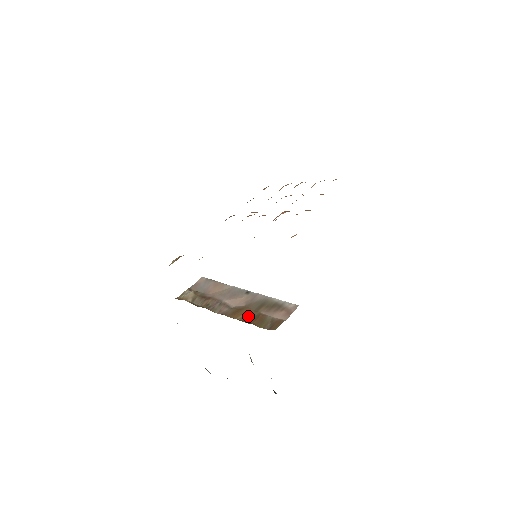
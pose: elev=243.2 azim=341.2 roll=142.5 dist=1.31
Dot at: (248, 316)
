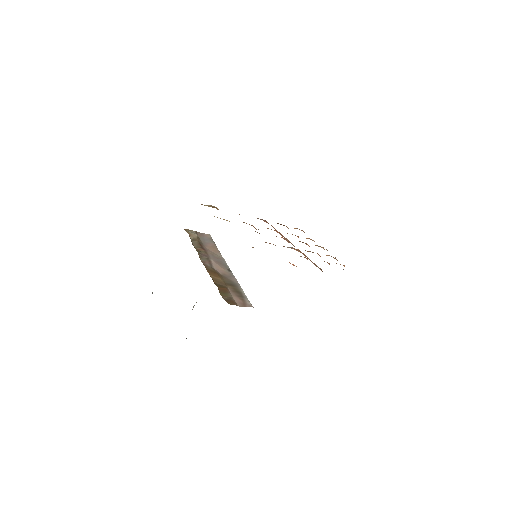
Dot at: (219, 281)
